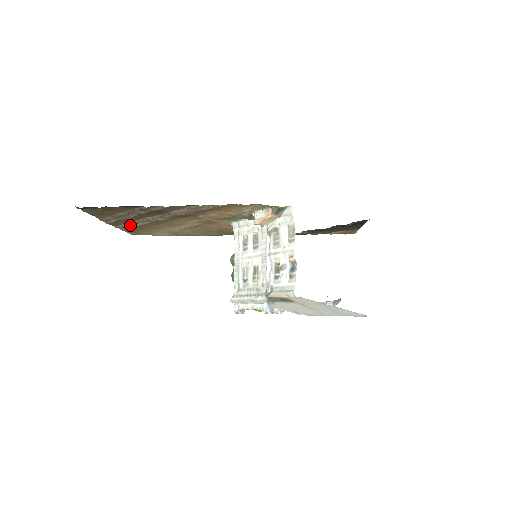
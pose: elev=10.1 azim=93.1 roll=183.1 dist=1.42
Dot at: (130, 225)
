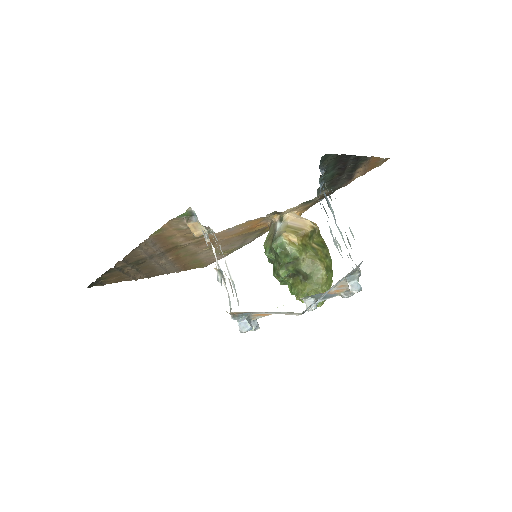
Dot at: (171, 269)
